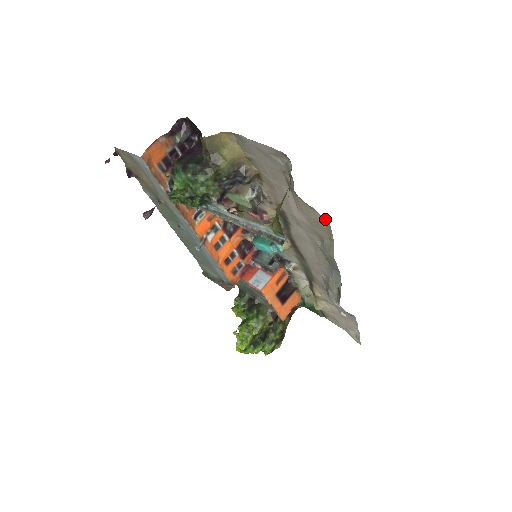
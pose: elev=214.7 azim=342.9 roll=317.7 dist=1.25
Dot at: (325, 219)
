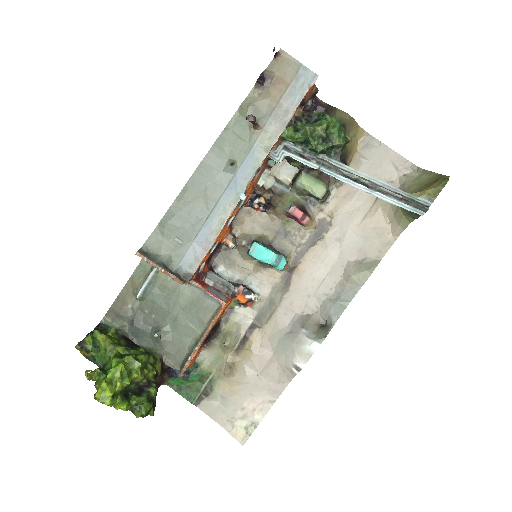
Dot at: occluded
